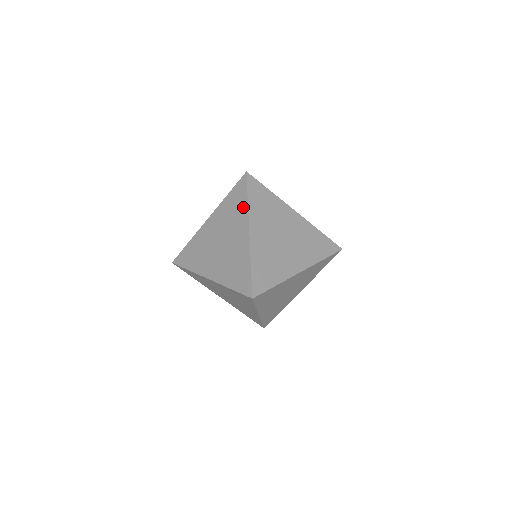
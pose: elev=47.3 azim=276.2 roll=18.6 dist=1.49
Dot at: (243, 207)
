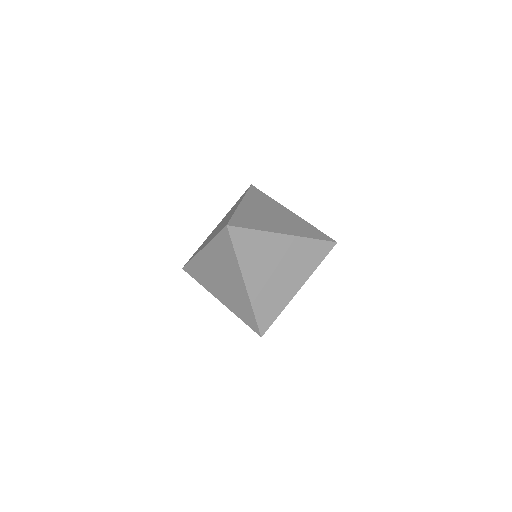
Dot at: occluded
